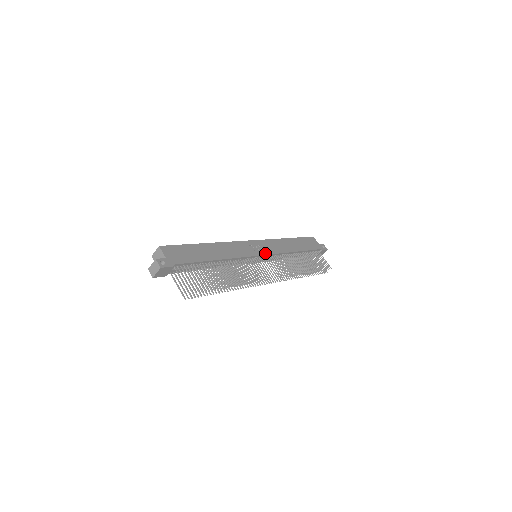
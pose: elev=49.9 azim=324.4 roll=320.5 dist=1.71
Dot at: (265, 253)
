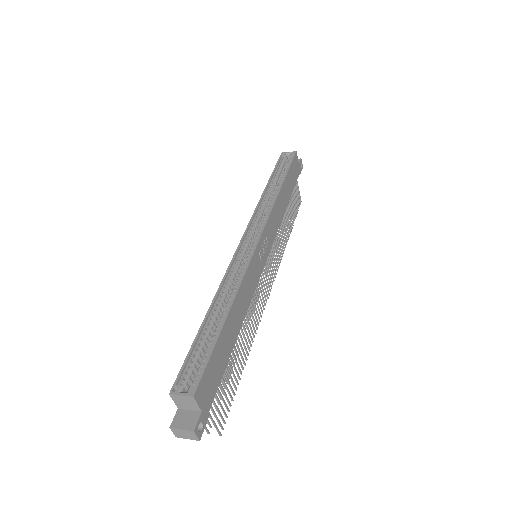
Dot at: (268, 252)
